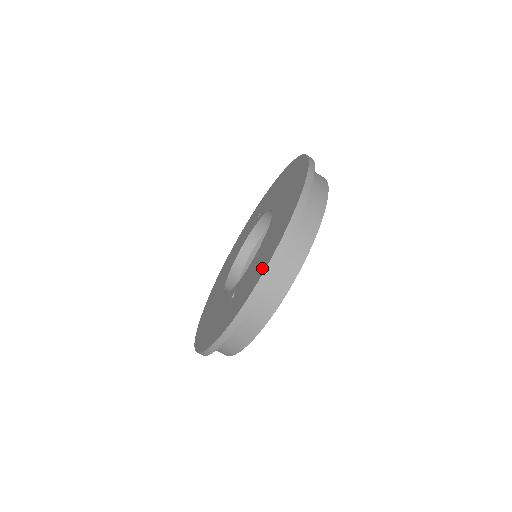
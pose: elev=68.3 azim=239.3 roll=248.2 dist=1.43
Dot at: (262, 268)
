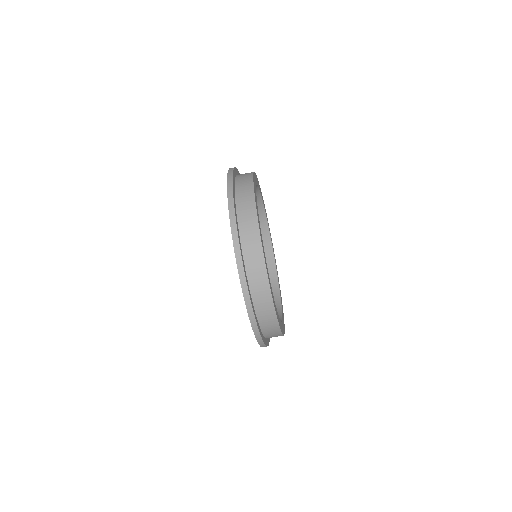
Dot at: occluded
